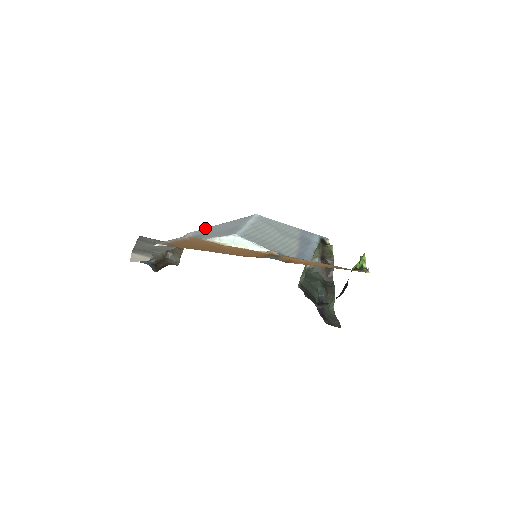
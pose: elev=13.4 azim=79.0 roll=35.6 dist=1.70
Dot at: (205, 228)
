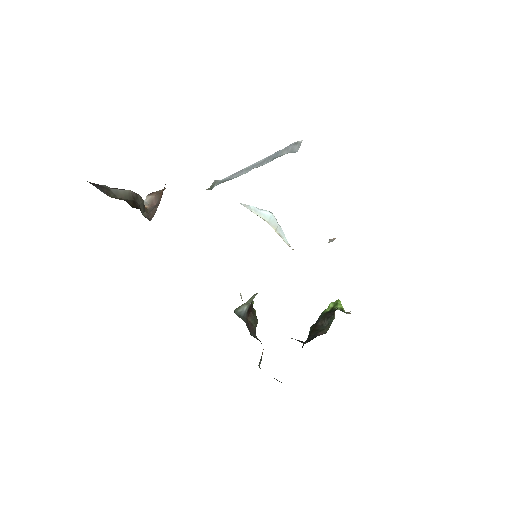
Dot at: occluded
